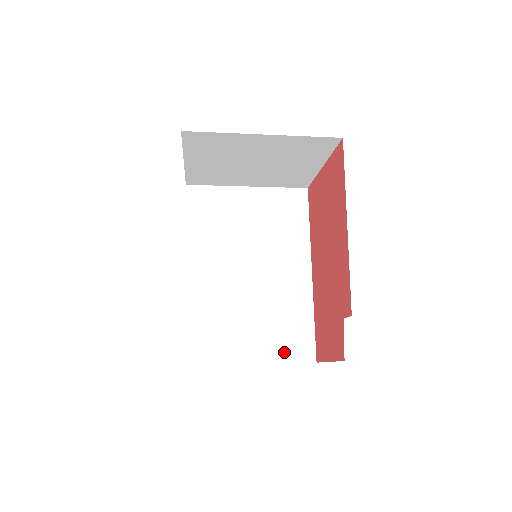
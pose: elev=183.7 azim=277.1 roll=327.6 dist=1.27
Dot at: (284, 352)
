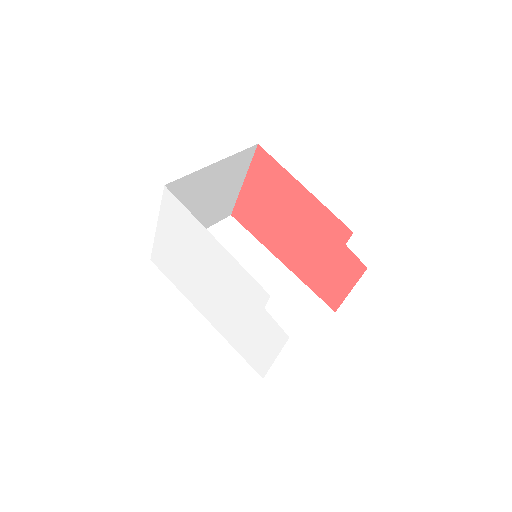
Dot at: (313, 320)
